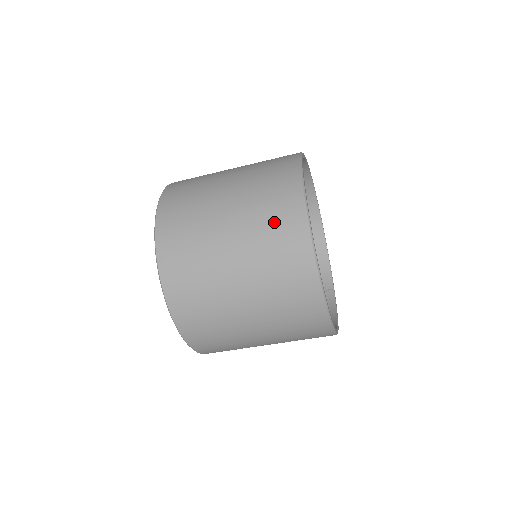
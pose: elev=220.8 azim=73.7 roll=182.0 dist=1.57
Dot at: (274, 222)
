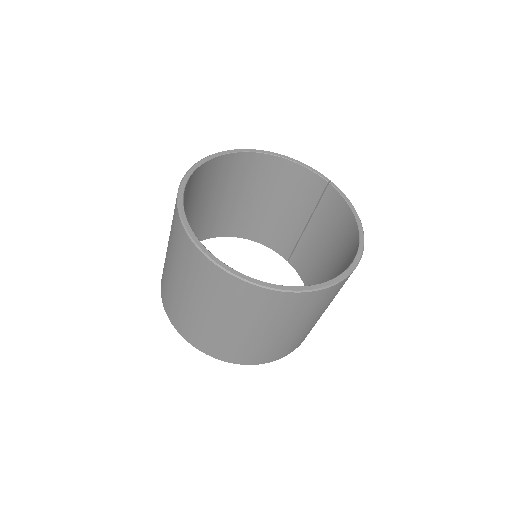
Dot at: (230, 297)
